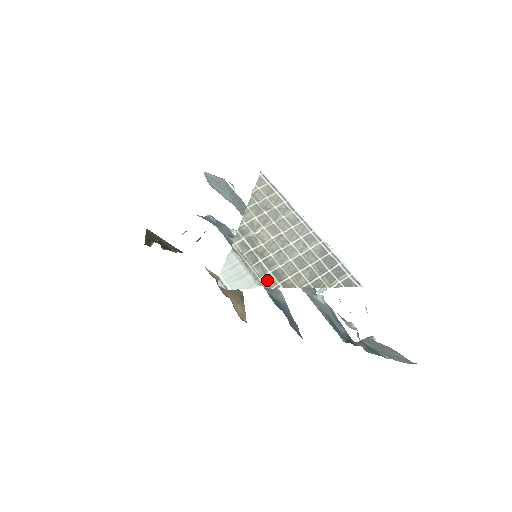
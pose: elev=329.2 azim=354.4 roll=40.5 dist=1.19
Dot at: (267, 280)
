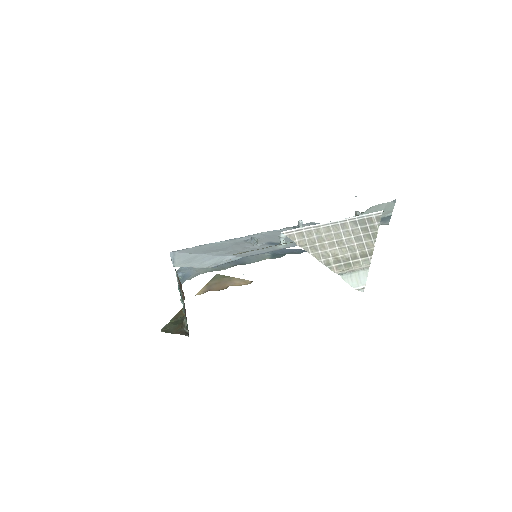
Dot at: (365, 263)
